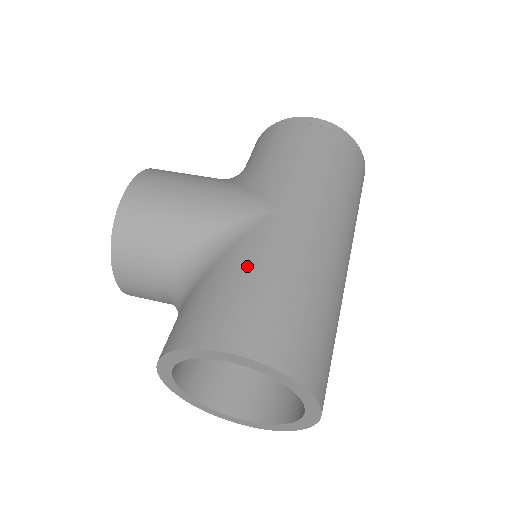
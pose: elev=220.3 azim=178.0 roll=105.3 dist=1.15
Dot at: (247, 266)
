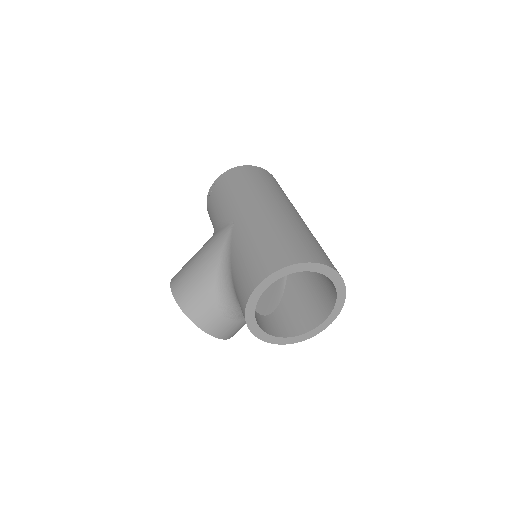
Dot at: (241, 253)
